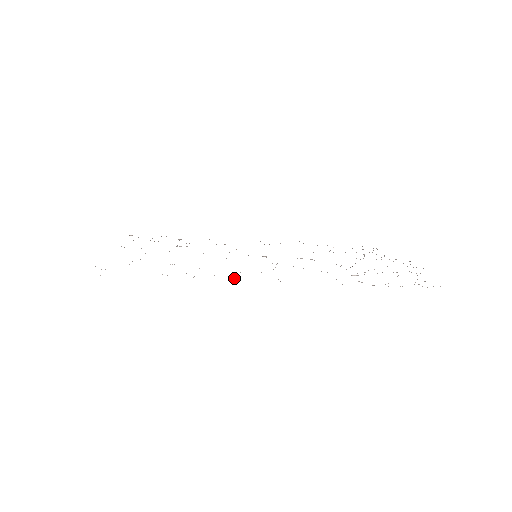
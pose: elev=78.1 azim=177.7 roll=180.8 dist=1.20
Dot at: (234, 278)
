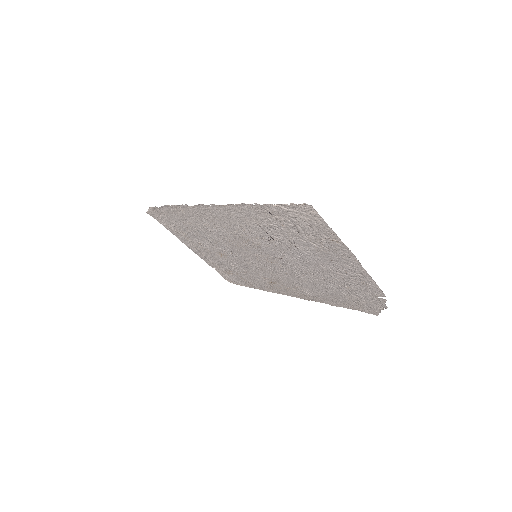
Dot at: (196, 207)
